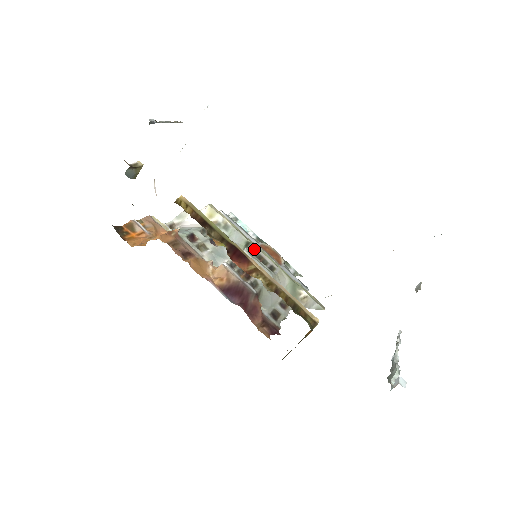
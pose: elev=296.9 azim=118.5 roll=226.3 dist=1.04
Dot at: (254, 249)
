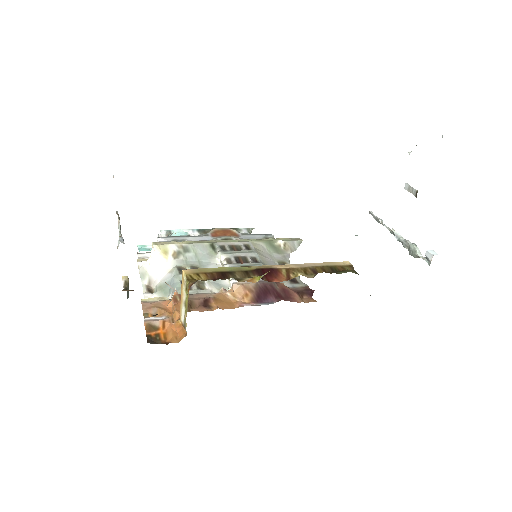
Dot at: (221, 246)
